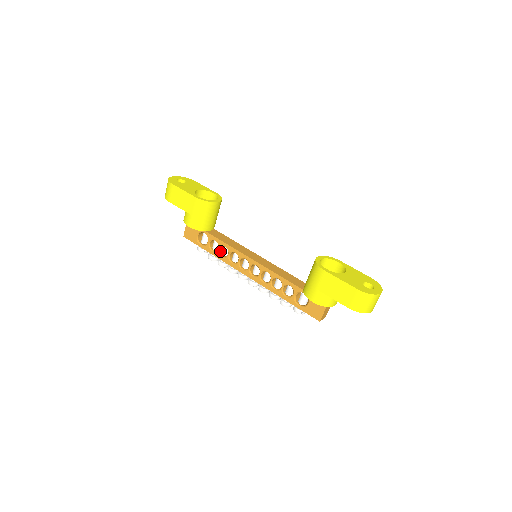
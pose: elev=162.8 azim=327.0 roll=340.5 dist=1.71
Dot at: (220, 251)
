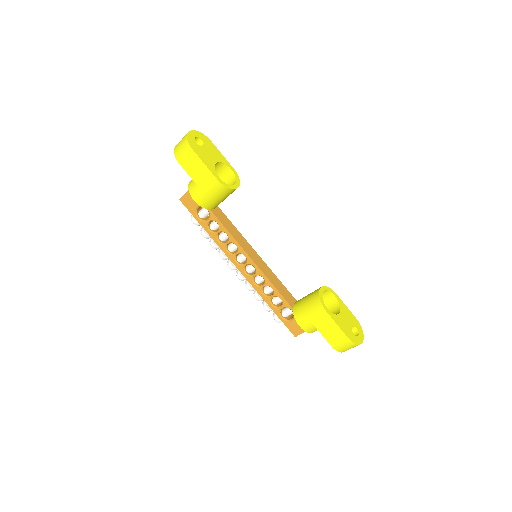
Dot at: (218, 234)
